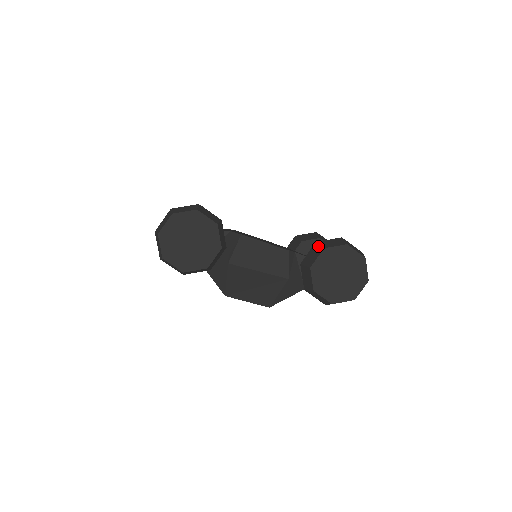
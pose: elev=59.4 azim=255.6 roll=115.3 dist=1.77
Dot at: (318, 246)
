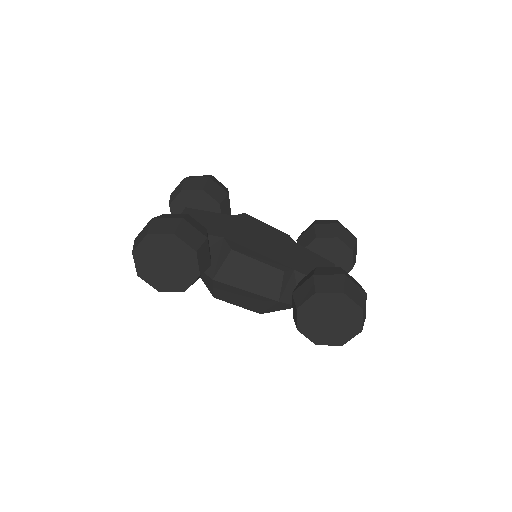
Dot at: (312, 284)
